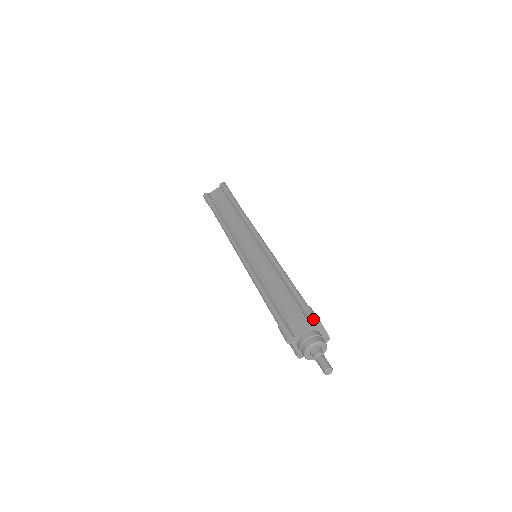
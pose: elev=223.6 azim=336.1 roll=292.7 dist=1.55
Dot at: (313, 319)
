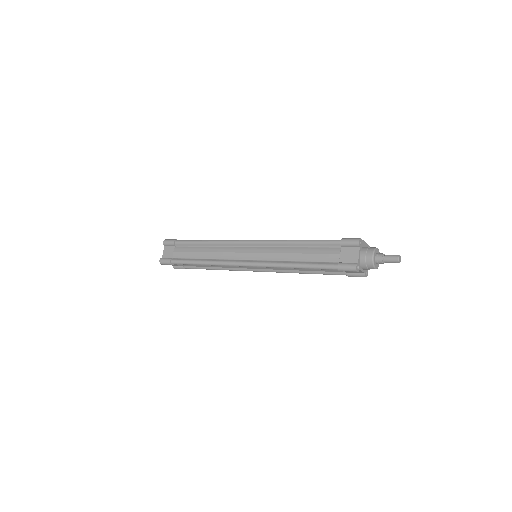
Dot at: (356, 241)
